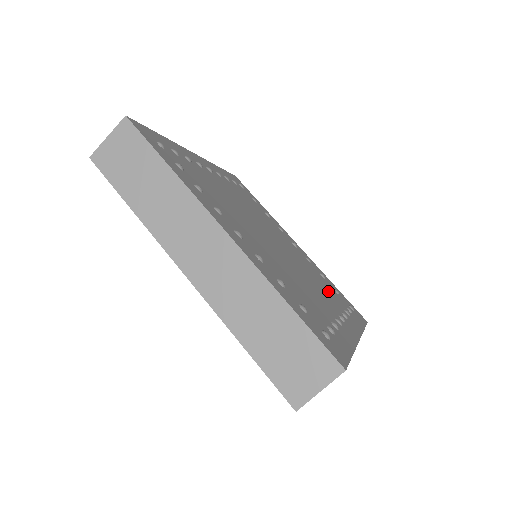
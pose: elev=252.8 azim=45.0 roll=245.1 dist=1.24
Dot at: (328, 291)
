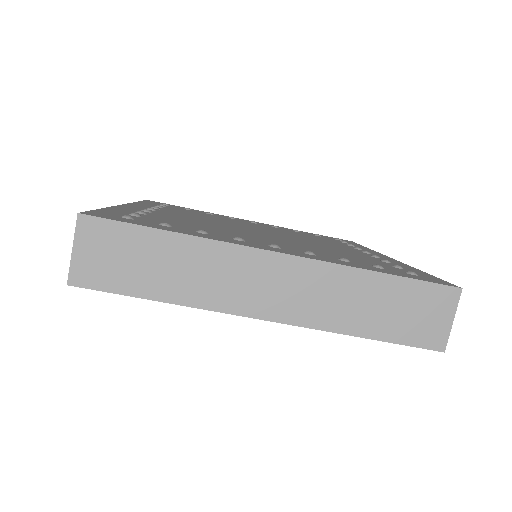
Dot at: occluded
